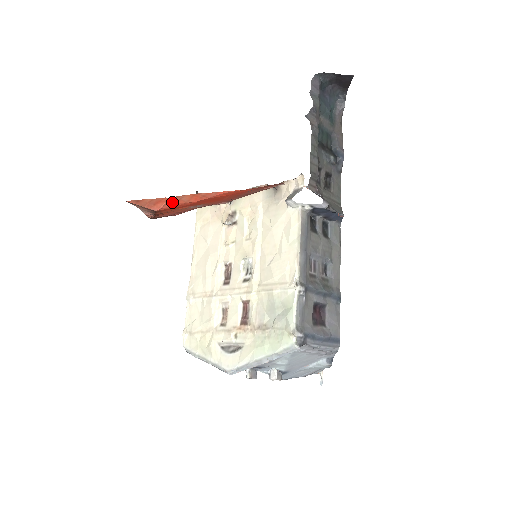
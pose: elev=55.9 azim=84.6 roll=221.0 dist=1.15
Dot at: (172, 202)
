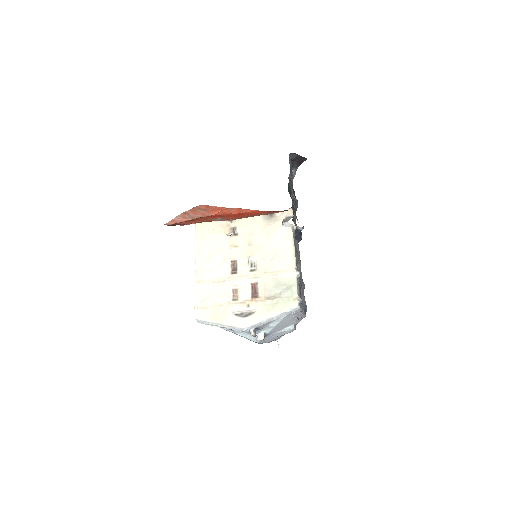
Dot at: (224, 211)
